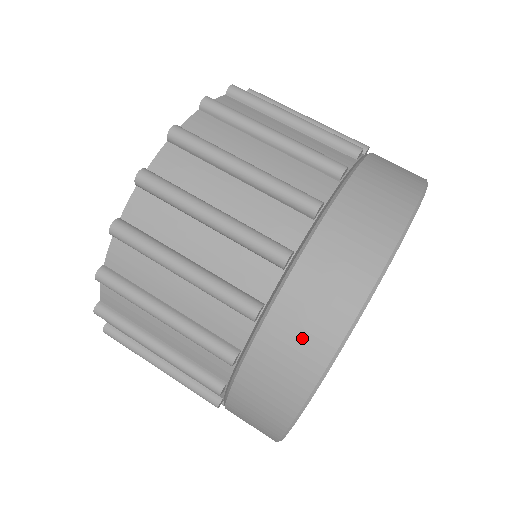
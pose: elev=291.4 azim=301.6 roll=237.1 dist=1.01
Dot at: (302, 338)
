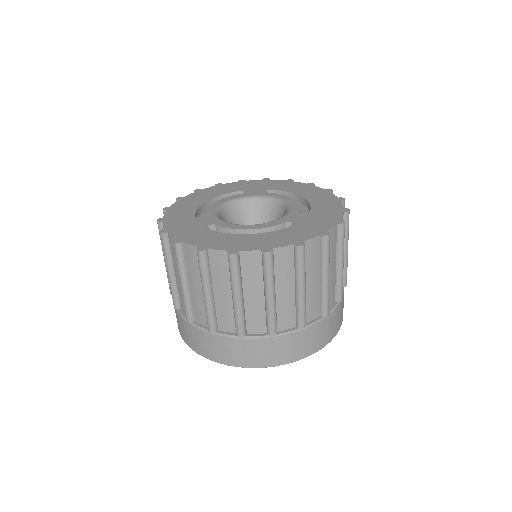
Dot at: (193, 340)
